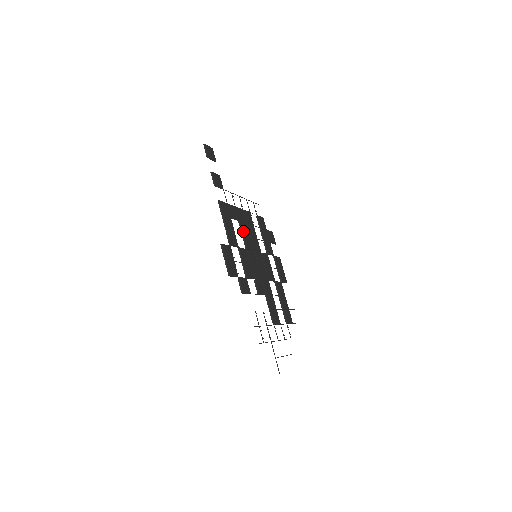
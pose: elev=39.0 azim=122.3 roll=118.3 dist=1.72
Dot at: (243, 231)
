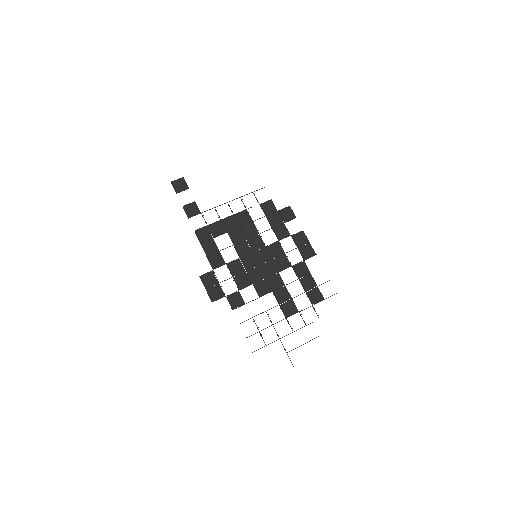
Dot at: (234, 240)
